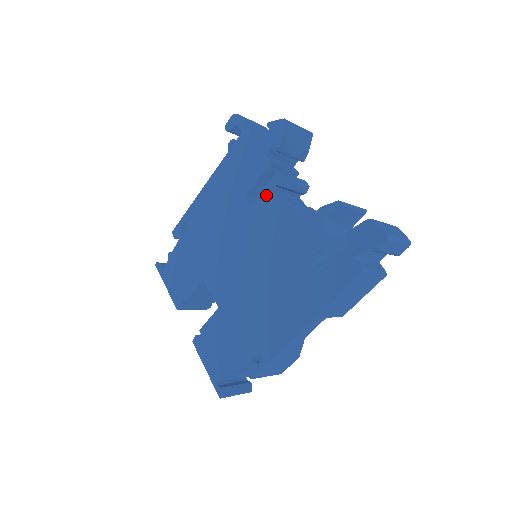
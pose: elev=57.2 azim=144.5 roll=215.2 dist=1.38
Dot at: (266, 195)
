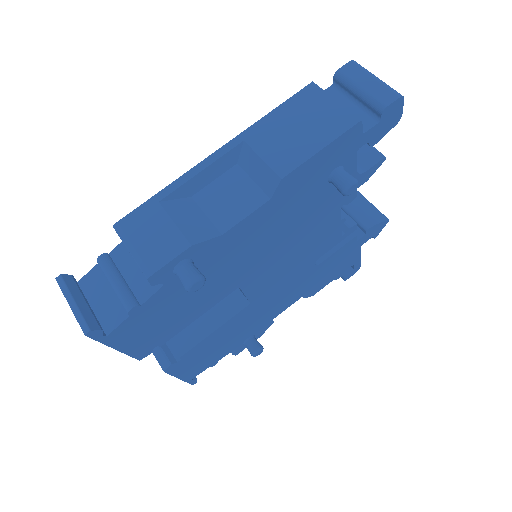
Dot at: occluded
